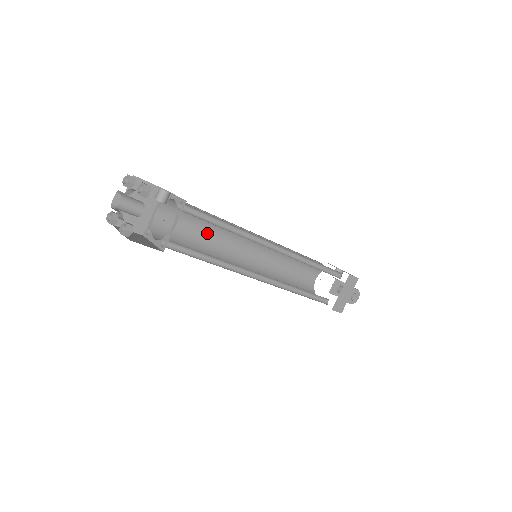
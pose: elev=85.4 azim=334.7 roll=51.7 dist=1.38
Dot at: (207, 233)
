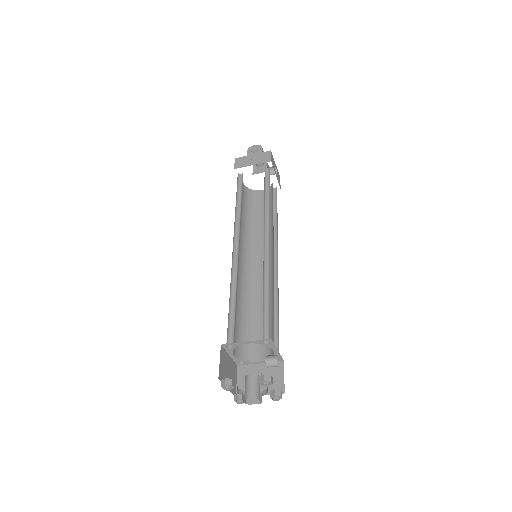
Dot at: occluded
